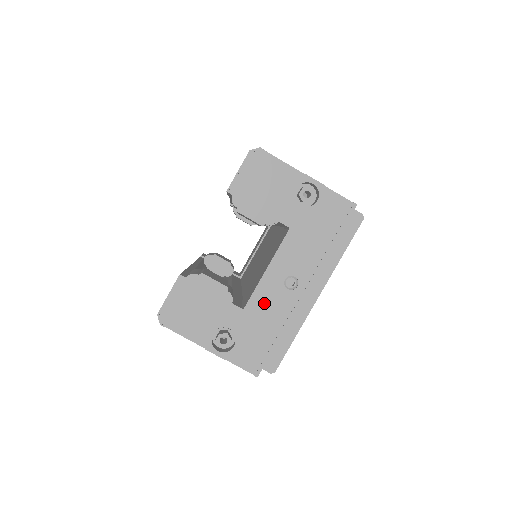
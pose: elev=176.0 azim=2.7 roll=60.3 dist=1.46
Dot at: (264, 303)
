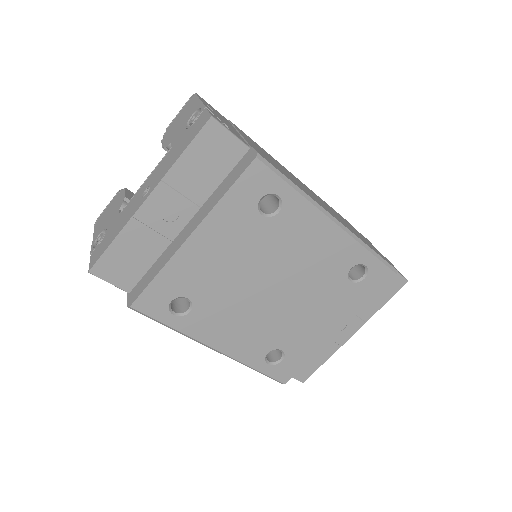
Dot at: (128, 209)
